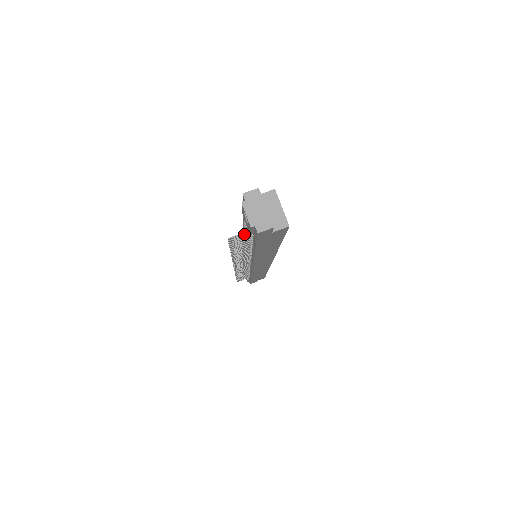
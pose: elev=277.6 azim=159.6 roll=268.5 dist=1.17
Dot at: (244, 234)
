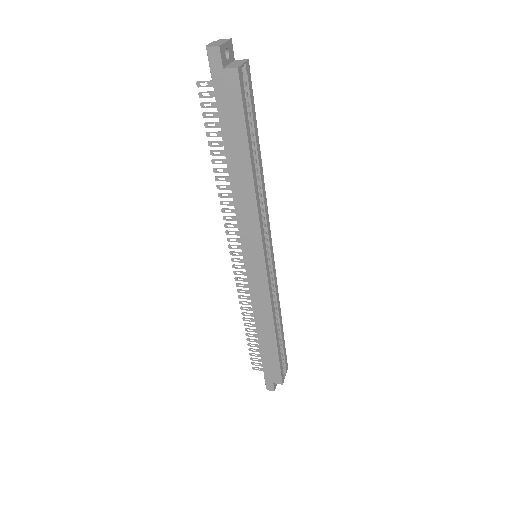
Dot at: occluded
